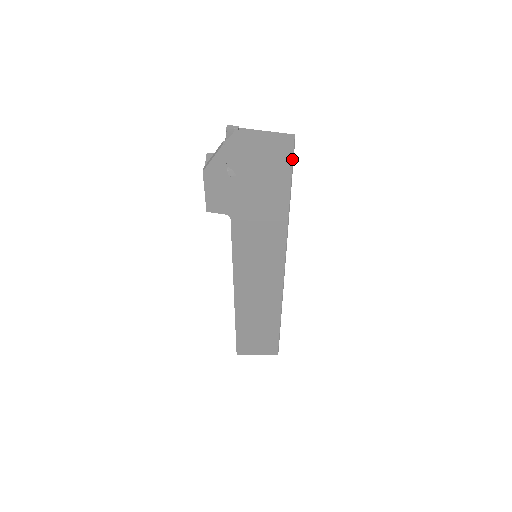
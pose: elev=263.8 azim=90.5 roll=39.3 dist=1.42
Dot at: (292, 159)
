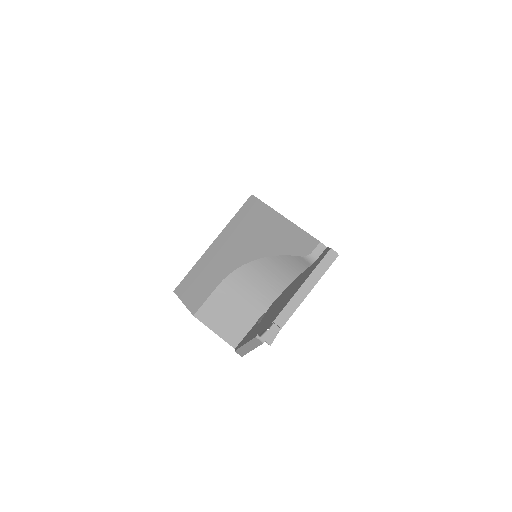
Dot at: occluded
